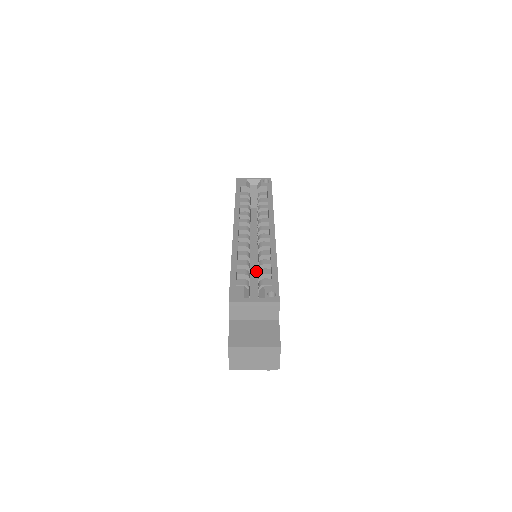
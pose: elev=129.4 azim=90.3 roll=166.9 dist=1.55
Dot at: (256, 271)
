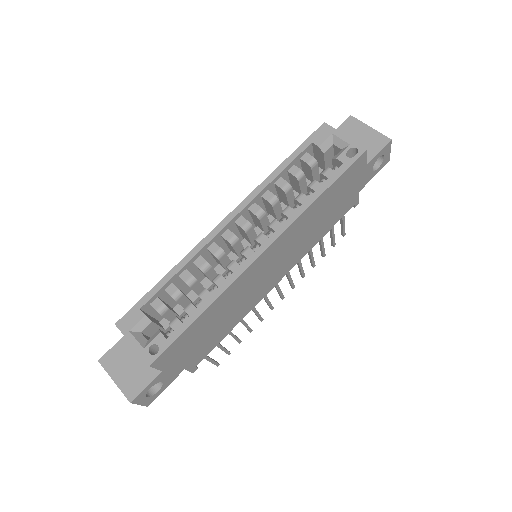
Dot at: occluded
